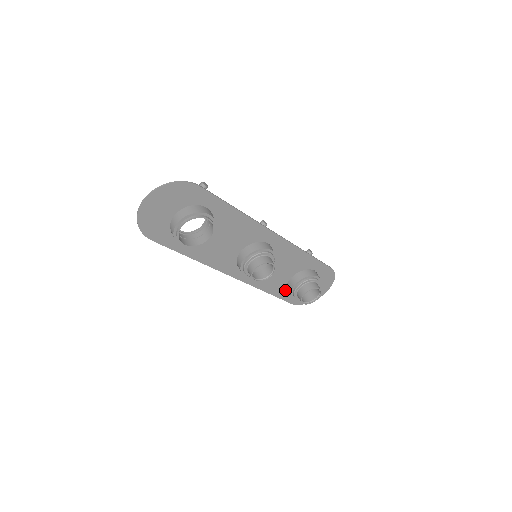
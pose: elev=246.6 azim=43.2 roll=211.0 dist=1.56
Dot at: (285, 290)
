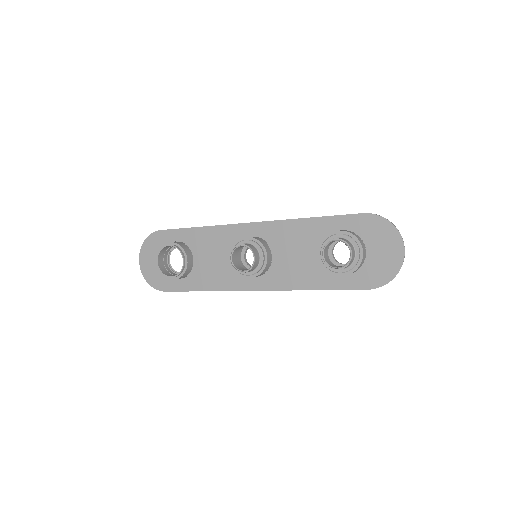
Dot at: (334, 275)
